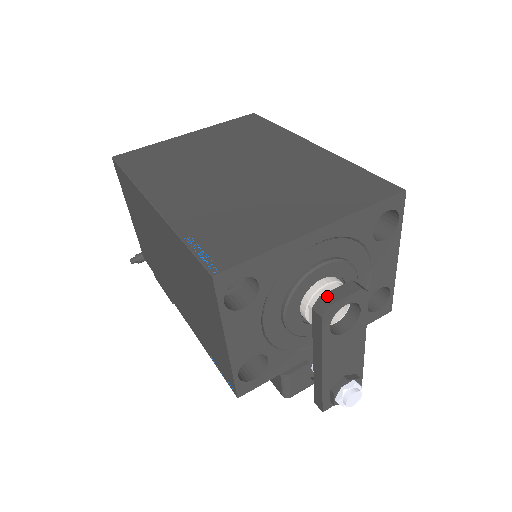
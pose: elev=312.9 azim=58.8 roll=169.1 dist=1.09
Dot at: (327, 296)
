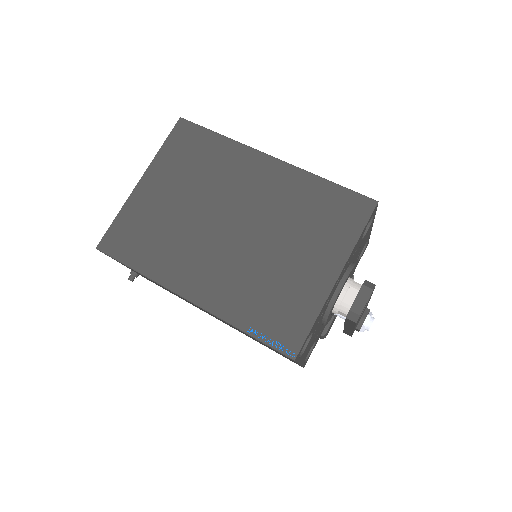
Dot at: (354, 308)
